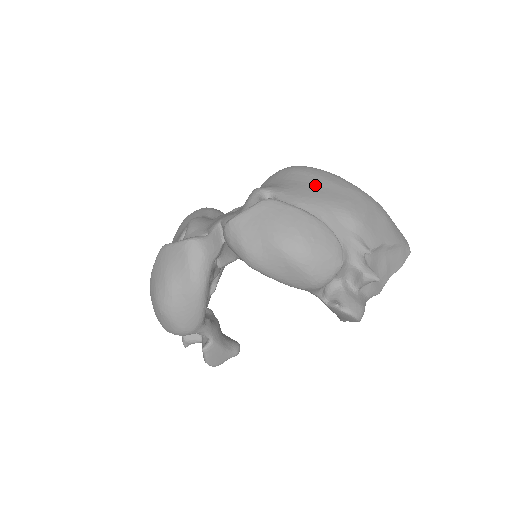
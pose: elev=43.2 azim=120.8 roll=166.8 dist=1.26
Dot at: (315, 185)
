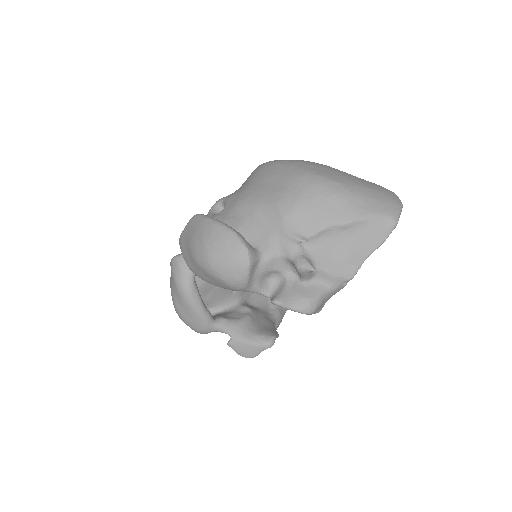
Dot at: (258, 183)
